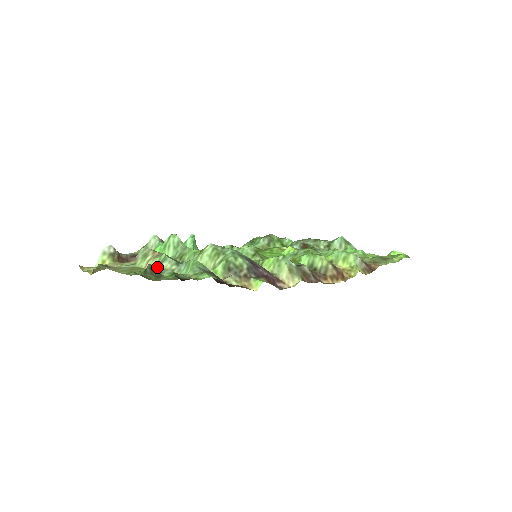
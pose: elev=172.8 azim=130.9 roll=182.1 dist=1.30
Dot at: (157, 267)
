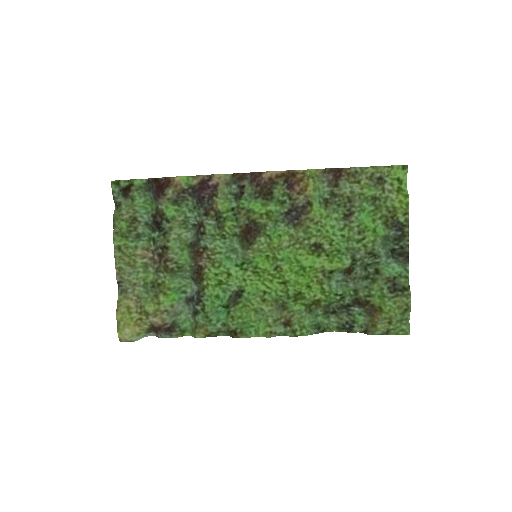
Dot at: (116, 200)
